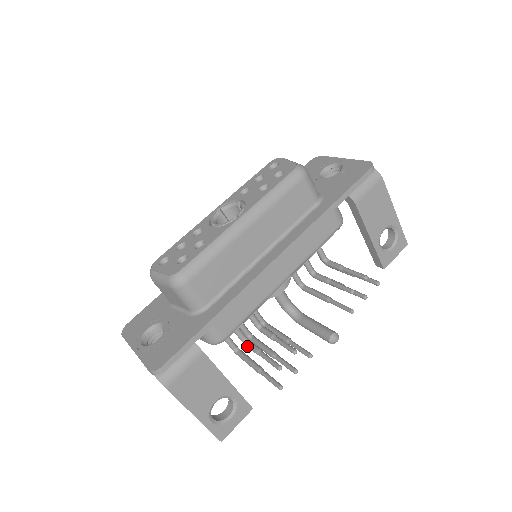
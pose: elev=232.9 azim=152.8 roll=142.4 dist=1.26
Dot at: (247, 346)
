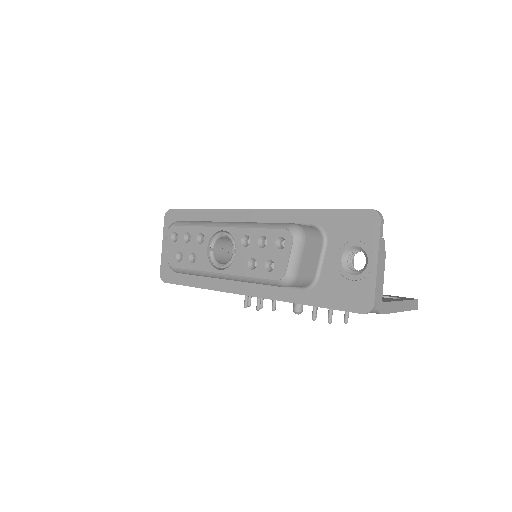
Dot at: occluded
